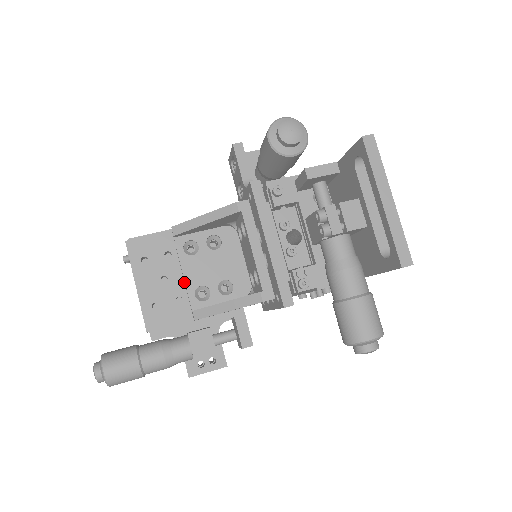
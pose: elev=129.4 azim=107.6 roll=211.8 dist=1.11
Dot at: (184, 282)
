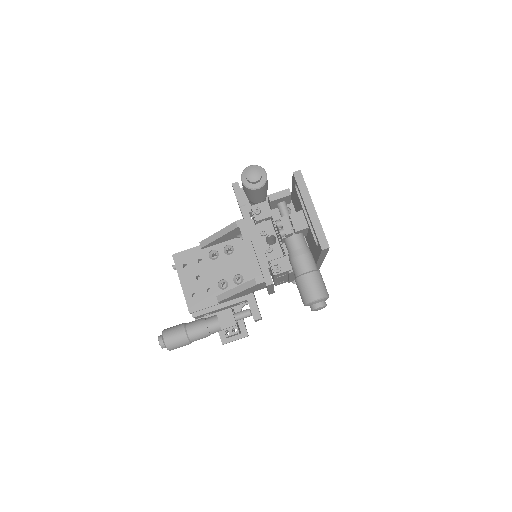
Dot at: occluded
